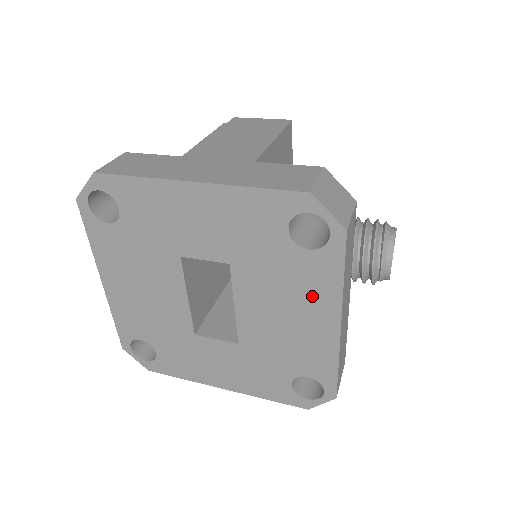
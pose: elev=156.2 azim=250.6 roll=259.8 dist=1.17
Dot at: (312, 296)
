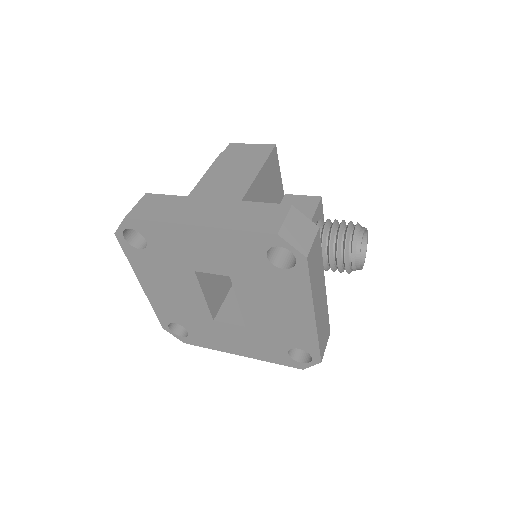
Dot at: (291, 298)
